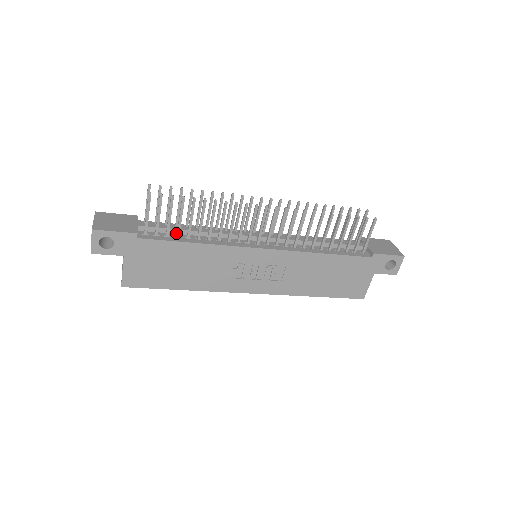
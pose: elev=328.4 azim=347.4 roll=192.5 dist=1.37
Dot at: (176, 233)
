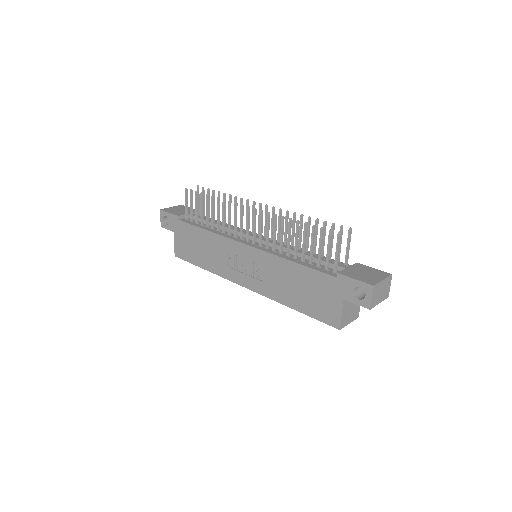
Dot at: (205, 223)
